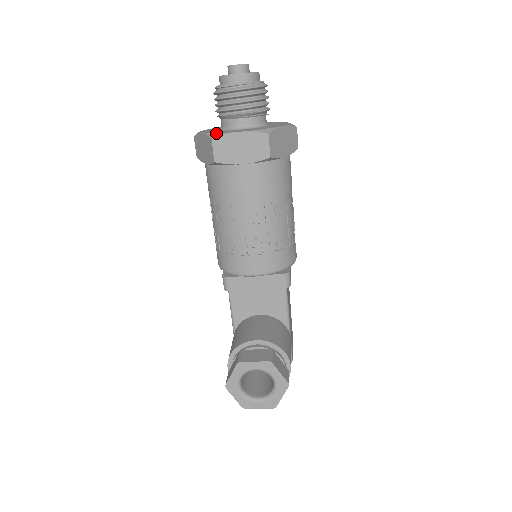
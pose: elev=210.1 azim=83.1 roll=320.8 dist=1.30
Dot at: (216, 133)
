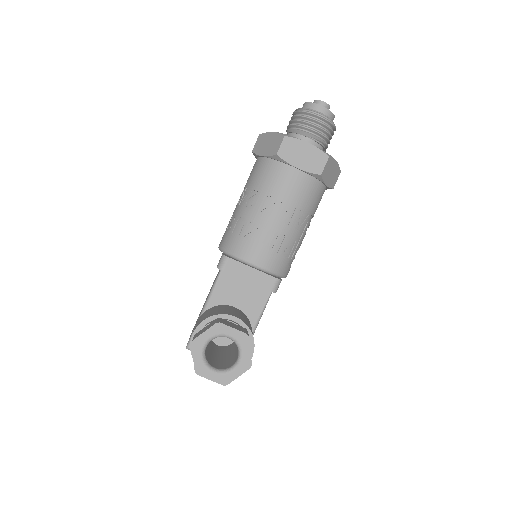
Dot at: (289, 135)
